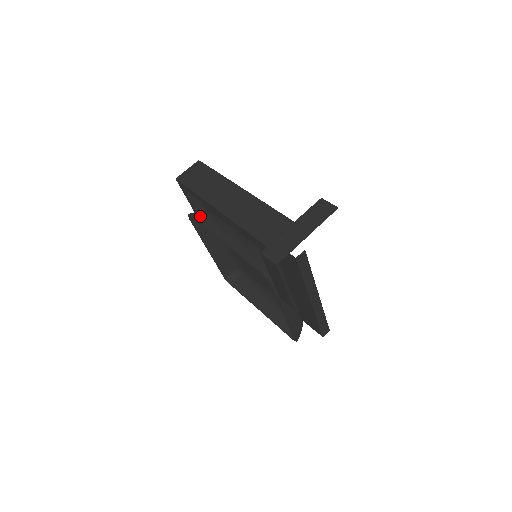
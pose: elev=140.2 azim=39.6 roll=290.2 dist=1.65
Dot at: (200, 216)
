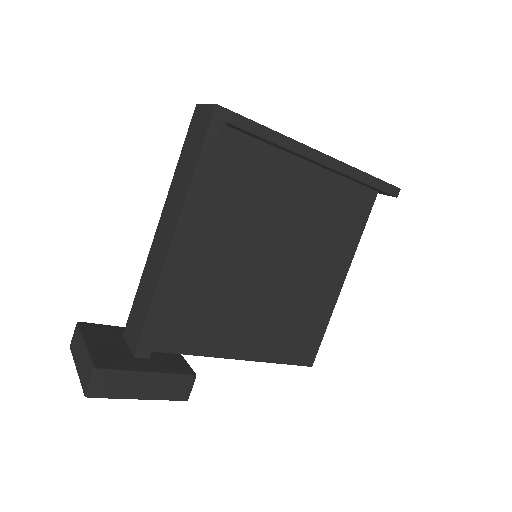
Dot at: occluded
